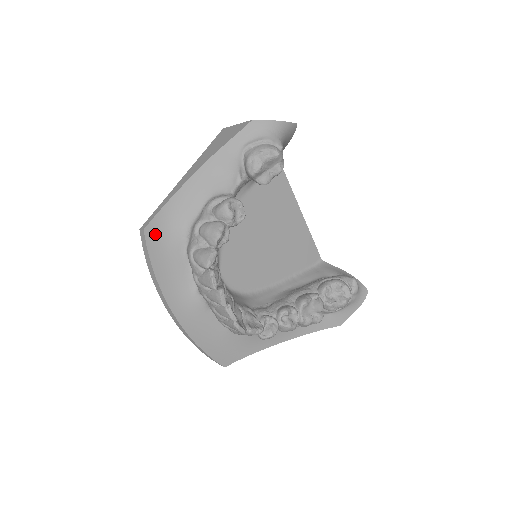
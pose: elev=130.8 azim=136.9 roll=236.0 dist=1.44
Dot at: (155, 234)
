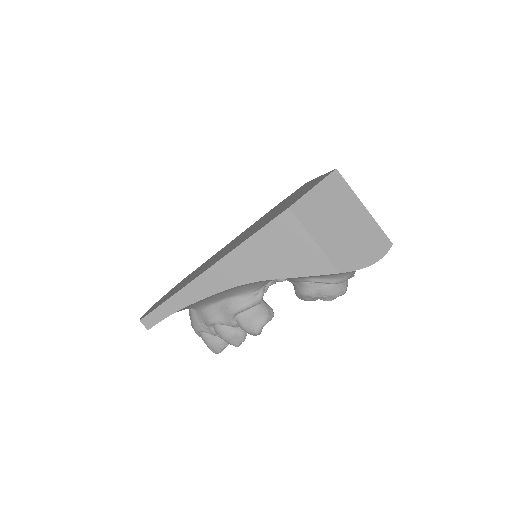
Dot at: occluded
